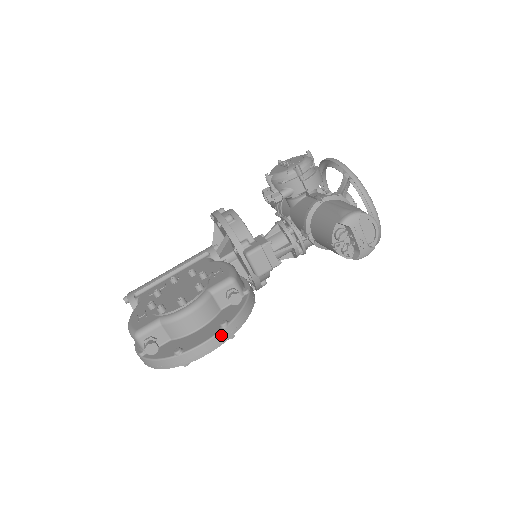
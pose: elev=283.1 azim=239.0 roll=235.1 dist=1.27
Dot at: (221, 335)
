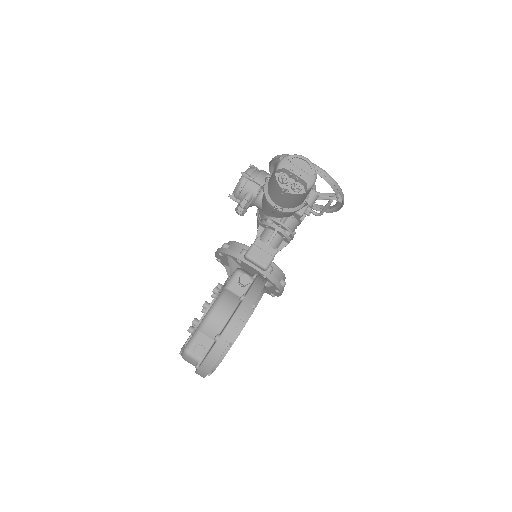
Dot at: (243, 306)
